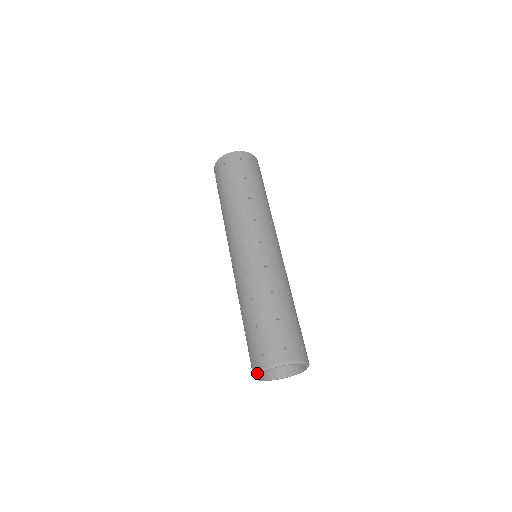
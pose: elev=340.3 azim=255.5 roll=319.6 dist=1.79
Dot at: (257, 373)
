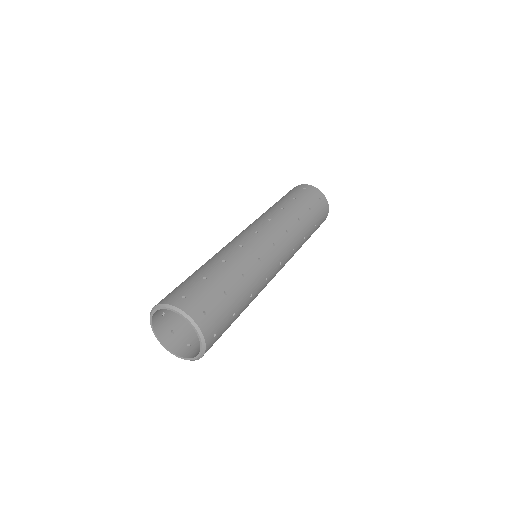
Dot at: (150, 315)
